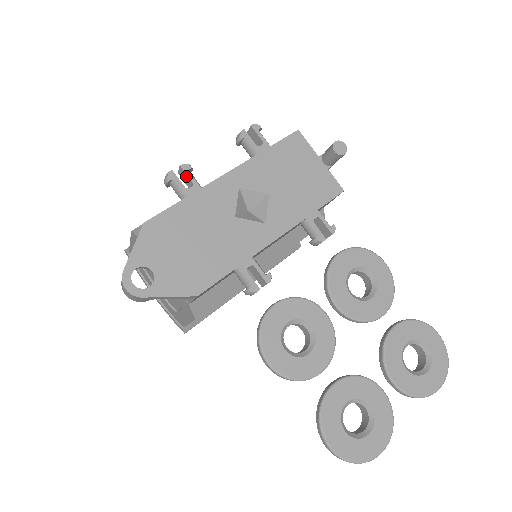
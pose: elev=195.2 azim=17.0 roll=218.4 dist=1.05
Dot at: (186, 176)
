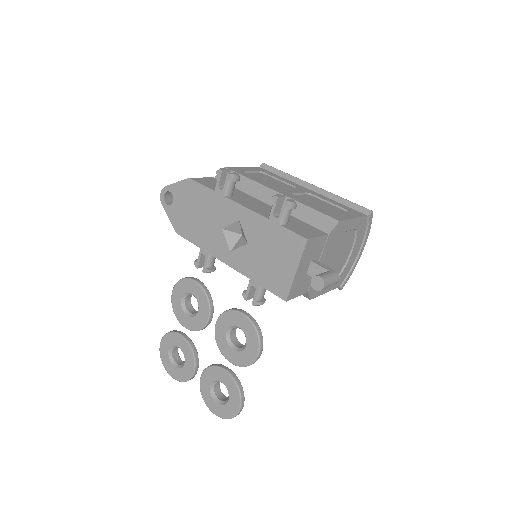
Dot at: (227, 181)
